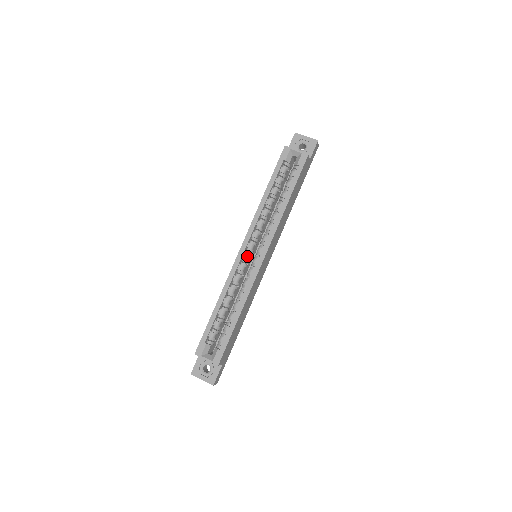
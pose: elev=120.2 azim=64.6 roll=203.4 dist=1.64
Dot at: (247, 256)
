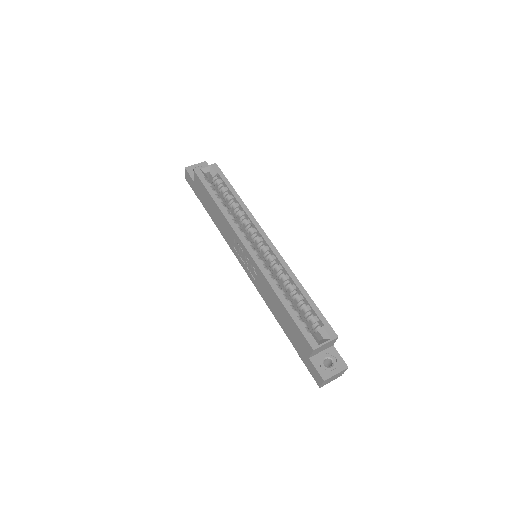
Dot at: (256, 251)
